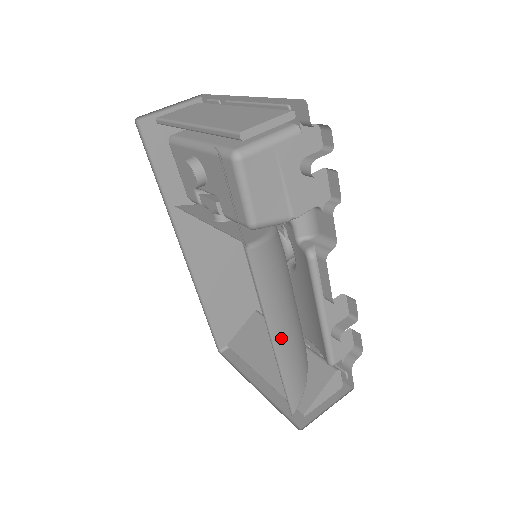
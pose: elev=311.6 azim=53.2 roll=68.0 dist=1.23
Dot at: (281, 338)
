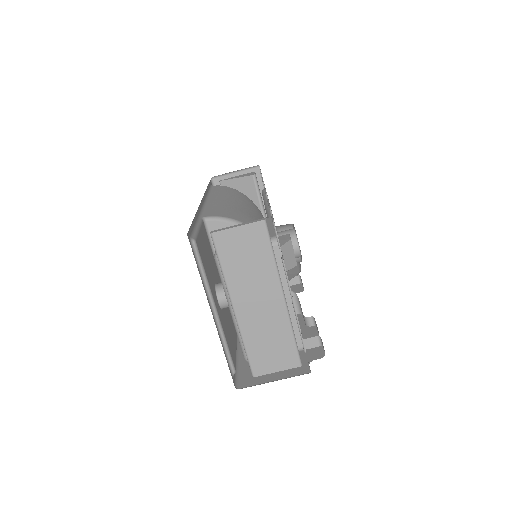
Dot at: occluded
